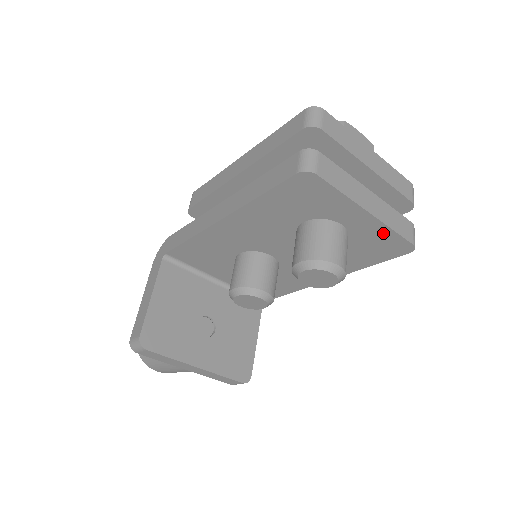
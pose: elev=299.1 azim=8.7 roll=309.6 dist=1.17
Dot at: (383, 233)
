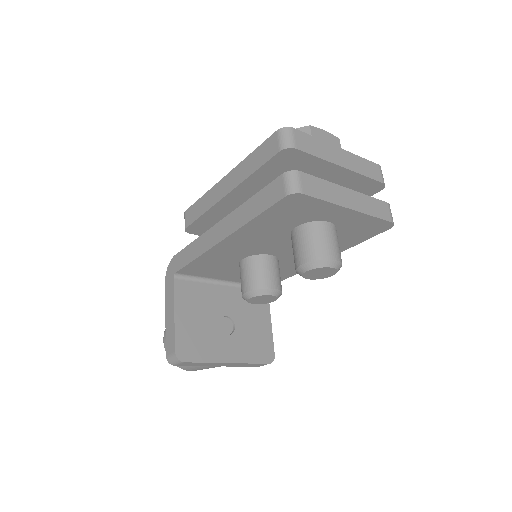
Dot at: (365, 220)
